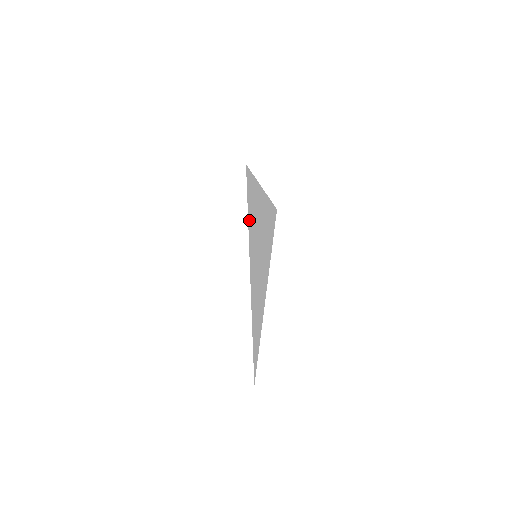
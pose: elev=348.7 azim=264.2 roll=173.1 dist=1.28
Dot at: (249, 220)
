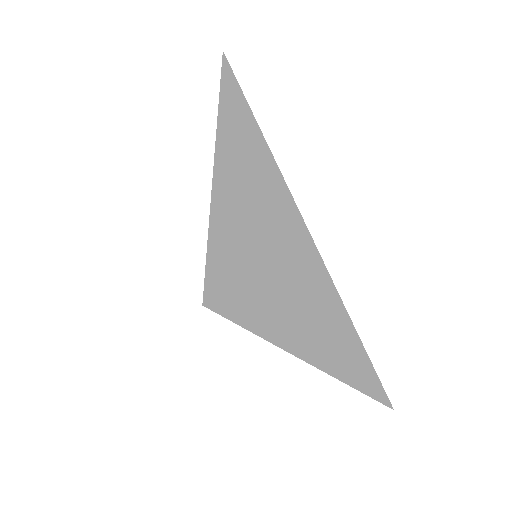
Dot at: (225, 160)
